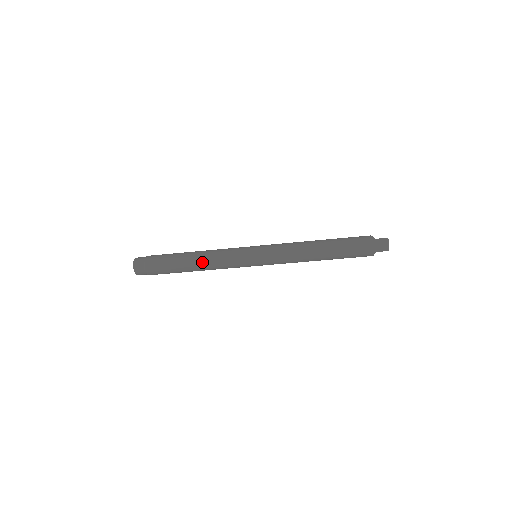
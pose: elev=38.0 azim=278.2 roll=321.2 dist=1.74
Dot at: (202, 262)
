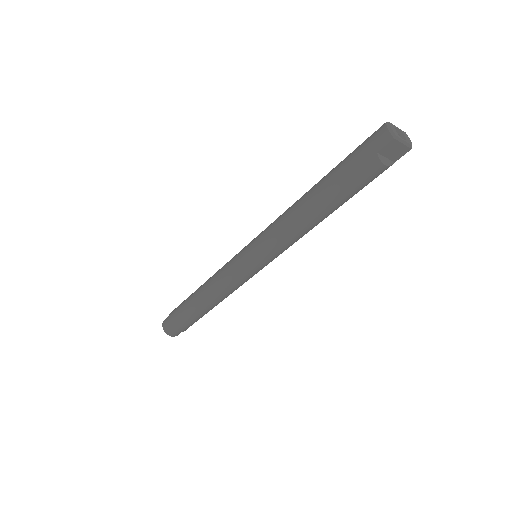
Dot at: (205, 289)
